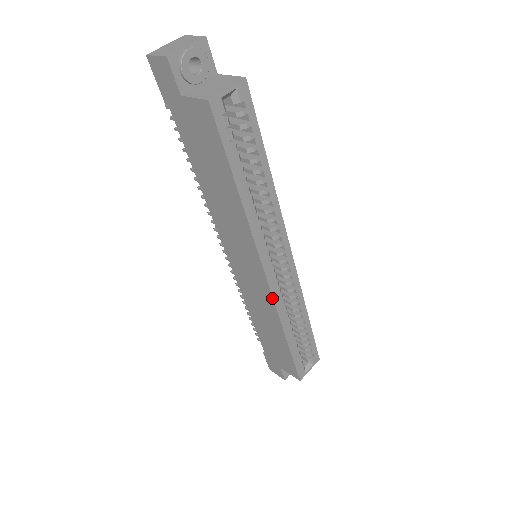
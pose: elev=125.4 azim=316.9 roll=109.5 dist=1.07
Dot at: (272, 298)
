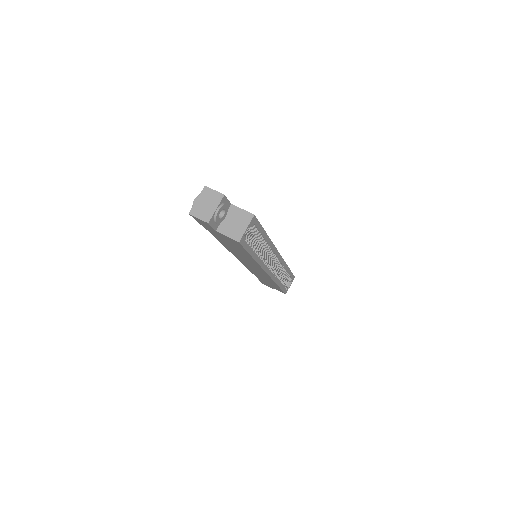
Dot at: (271, 278)
